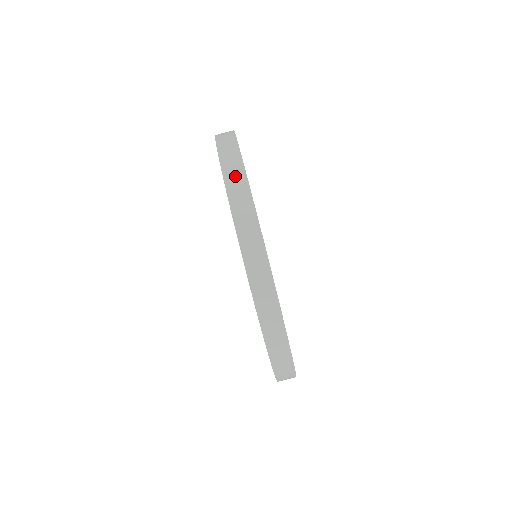
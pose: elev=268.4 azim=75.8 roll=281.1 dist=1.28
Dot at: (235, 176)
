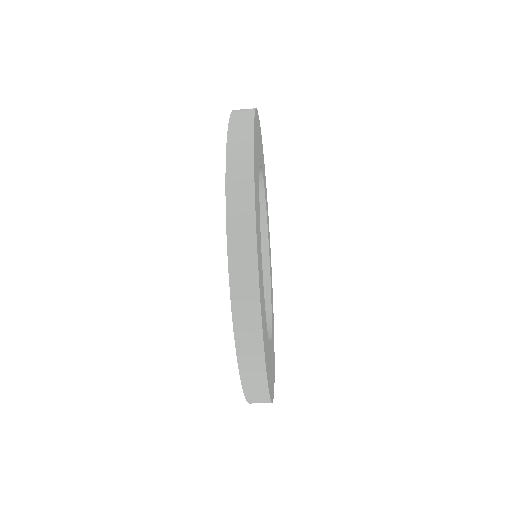
Dot at: (240, 144)
